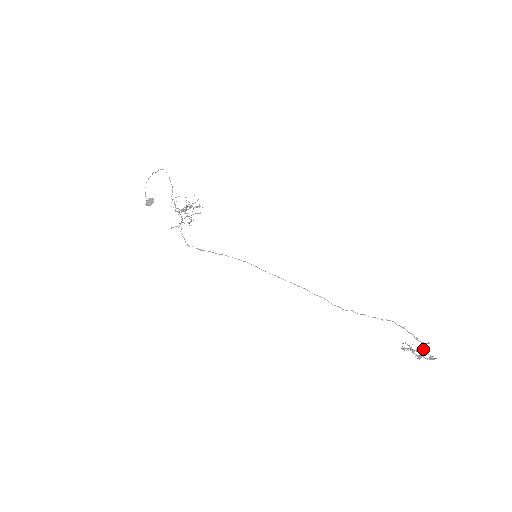
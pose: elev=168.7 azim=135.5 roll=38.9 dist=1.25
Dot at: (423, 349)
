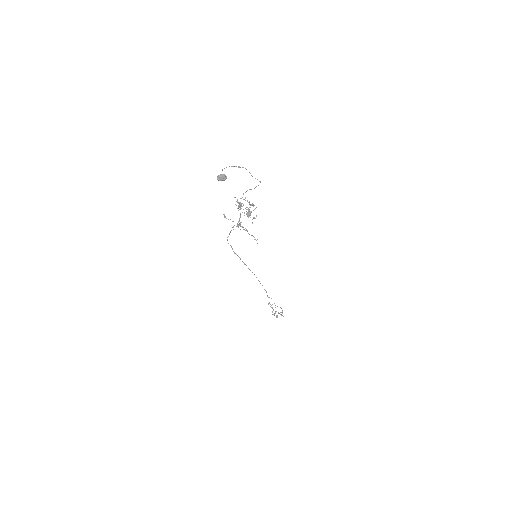
Dot at: occluded
